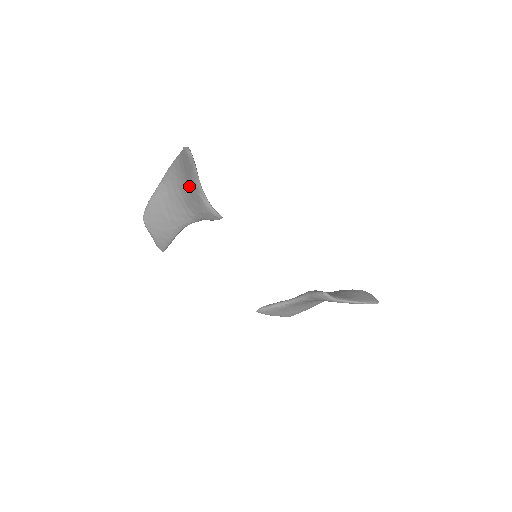
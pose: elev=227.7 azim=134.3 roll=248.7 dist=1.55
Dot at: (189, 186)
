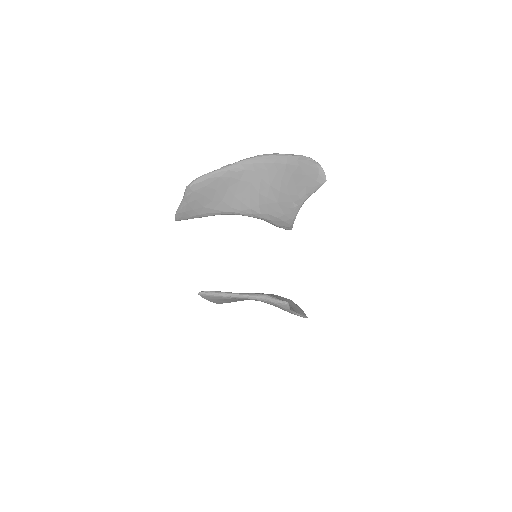
Dot at: (285, 191)
